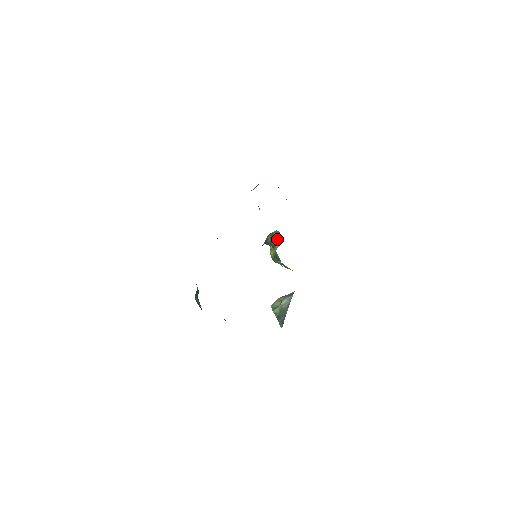
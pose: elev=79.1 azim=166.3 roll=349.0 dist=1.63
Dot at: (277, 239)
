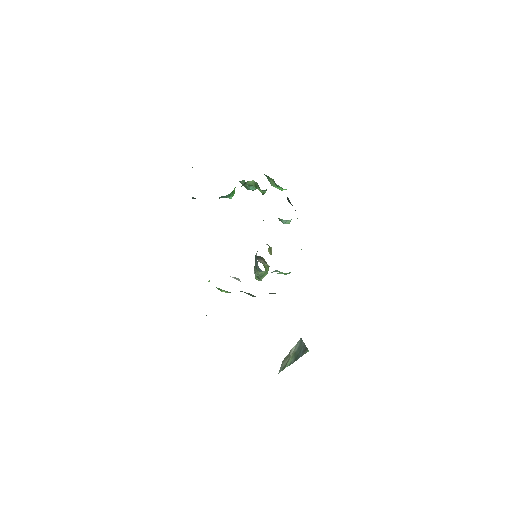
Dot at: occluded
